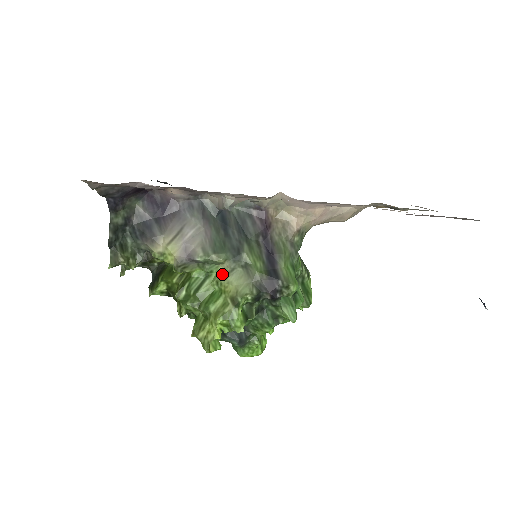
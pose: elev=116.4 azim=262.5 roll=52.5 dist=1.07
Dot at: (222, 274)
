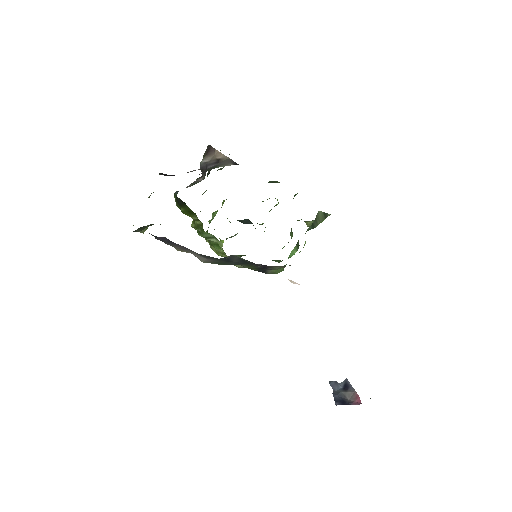
Dot at: (224, 253)
